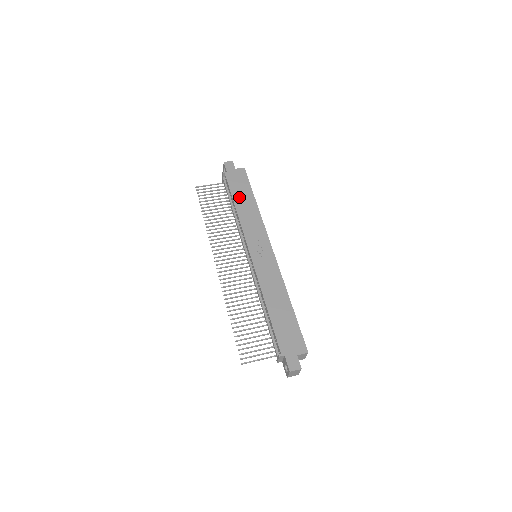
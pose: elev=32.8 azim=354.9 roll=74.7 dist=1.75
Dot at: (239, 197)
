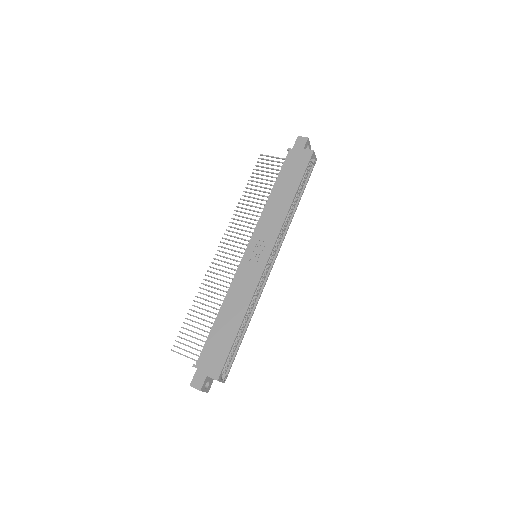
Dot at: (282, 184)
